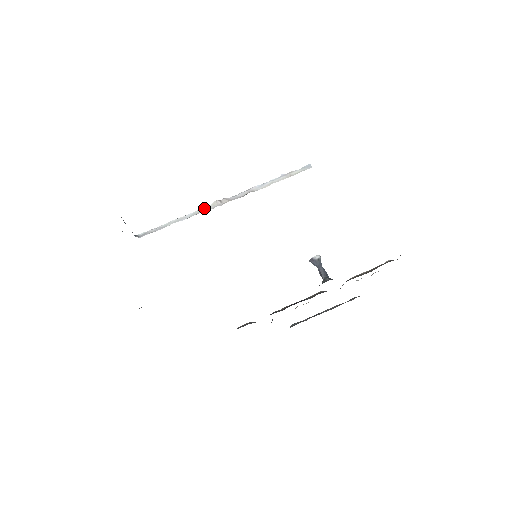
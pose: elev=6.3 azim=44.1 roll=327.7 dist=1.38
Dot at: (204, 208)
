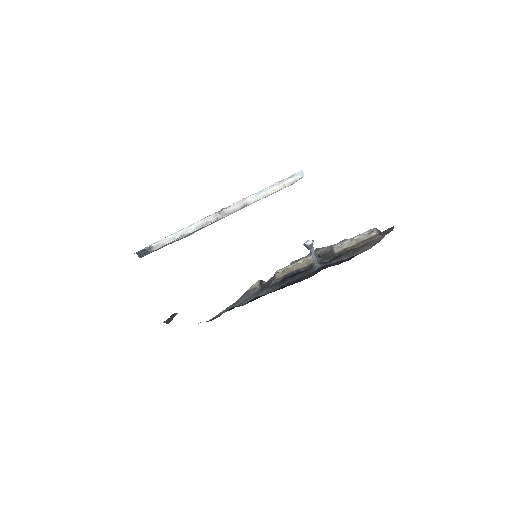
Dot at: (205, 220)
